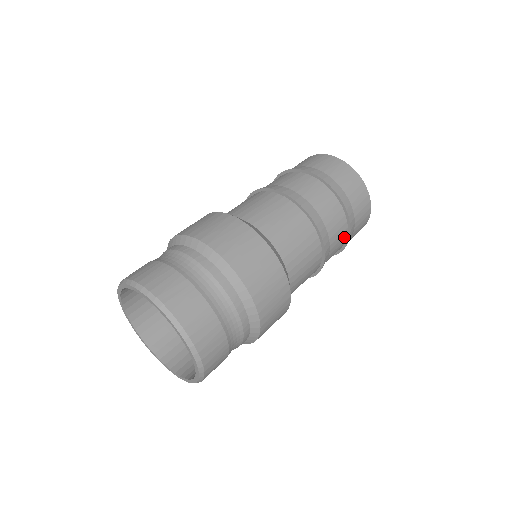
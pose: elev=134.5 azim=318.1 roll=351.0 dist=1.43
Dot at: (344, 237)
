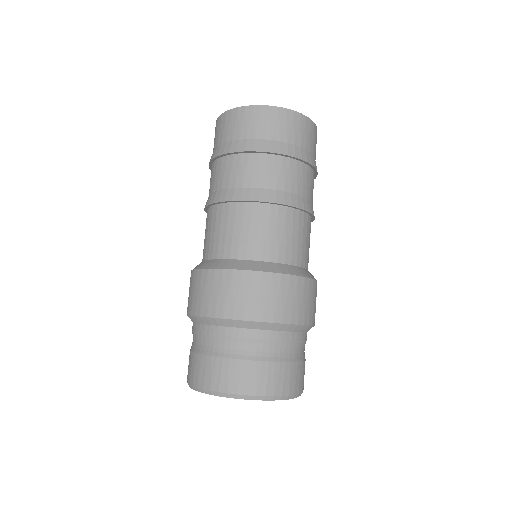
Dot at: occluded
